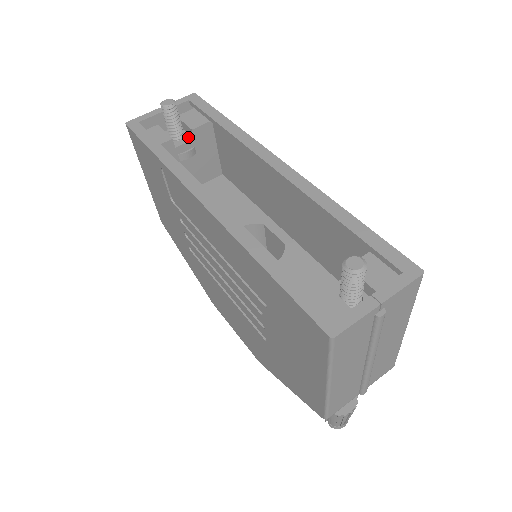
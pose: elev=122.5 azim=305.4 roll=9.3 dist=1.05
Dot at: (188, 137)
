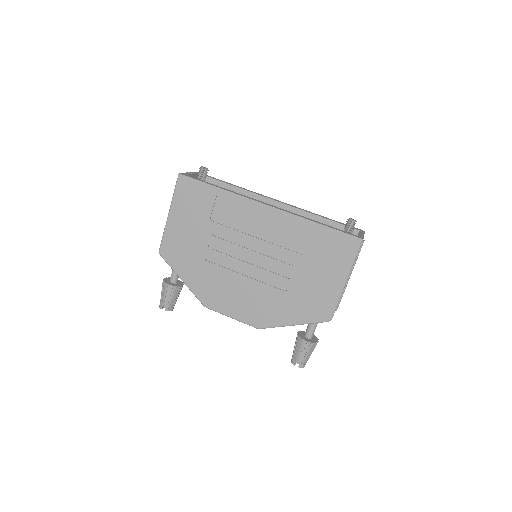
Dot at: occluded
